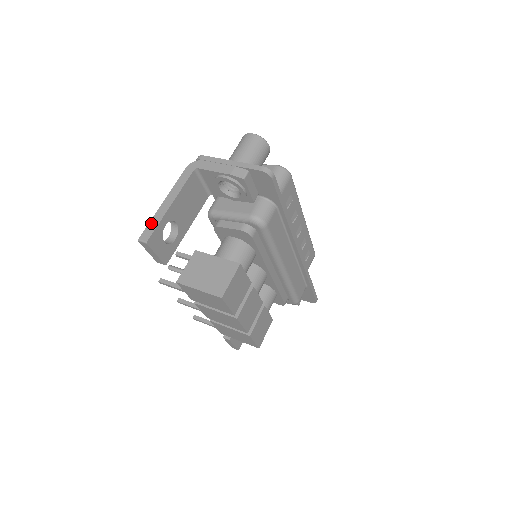
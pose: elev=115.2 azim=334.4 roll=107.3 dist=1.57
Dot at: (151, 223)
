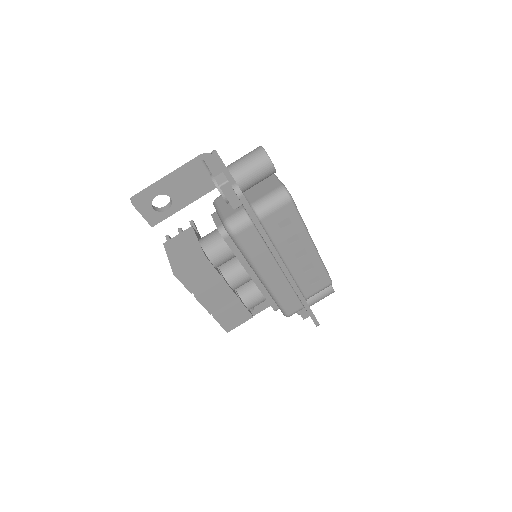
Dot at: (145, 189)
